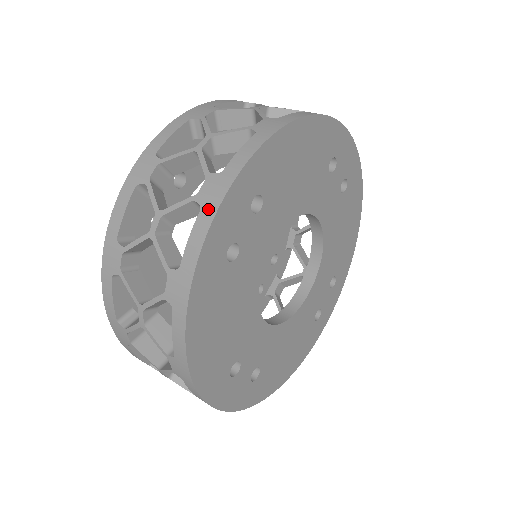
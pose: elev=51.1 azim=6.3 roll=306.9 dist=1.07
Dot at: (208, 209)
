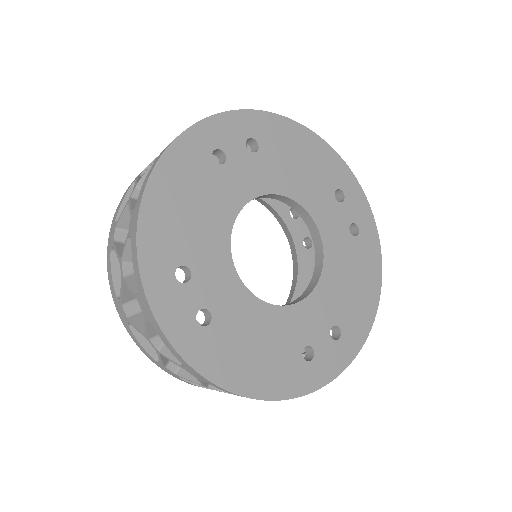
Dot at: (154, 323)
